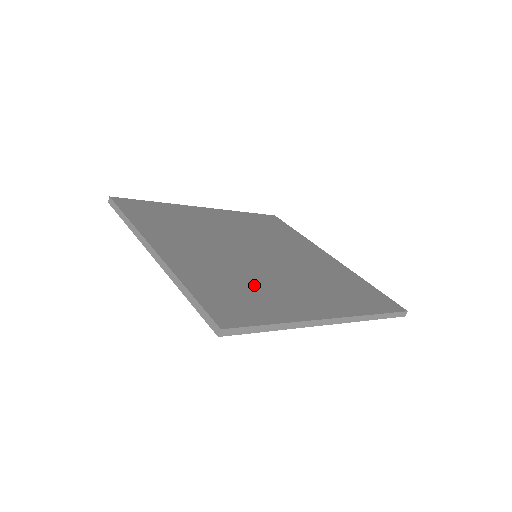
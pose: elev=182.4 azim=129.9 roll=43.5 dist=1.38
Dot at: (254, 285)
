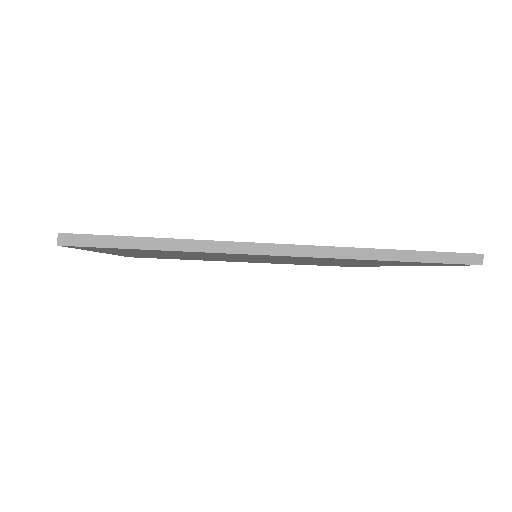
Dot at: occluded
